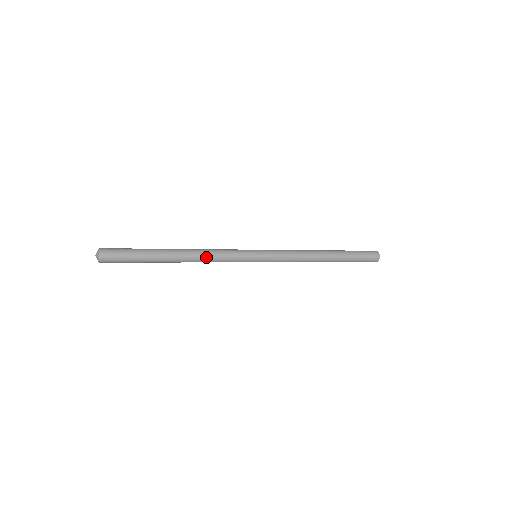
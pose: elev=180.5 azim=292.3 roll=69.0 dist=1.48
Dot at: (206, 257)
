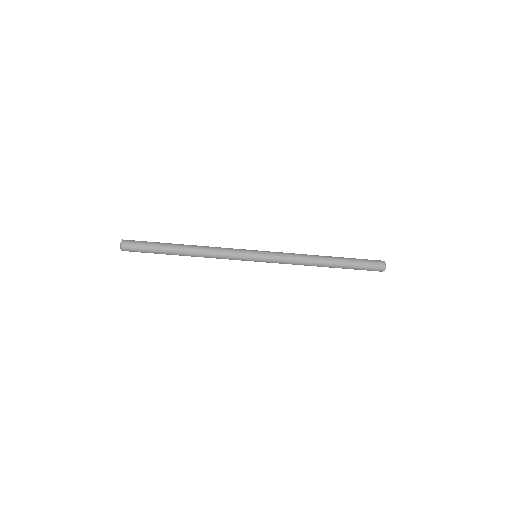
Dot at: (208, 253)
